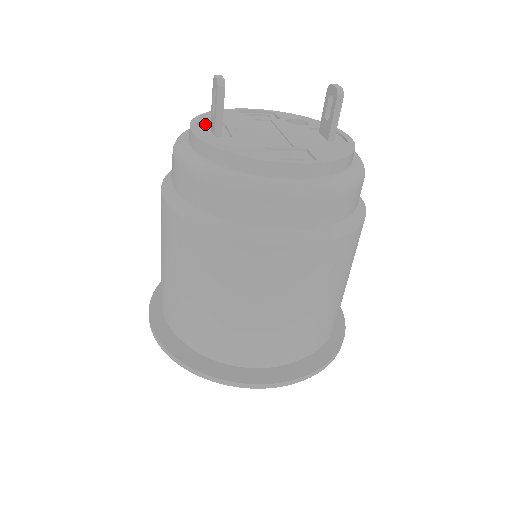
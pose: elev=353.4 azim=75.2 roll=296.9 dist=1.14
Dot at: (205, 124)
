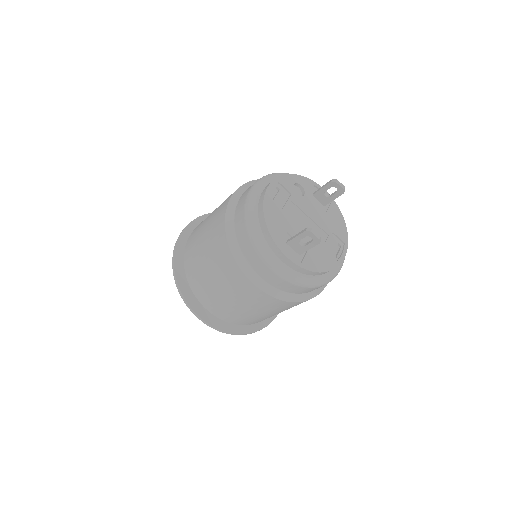
Dot at: (282, 242)
